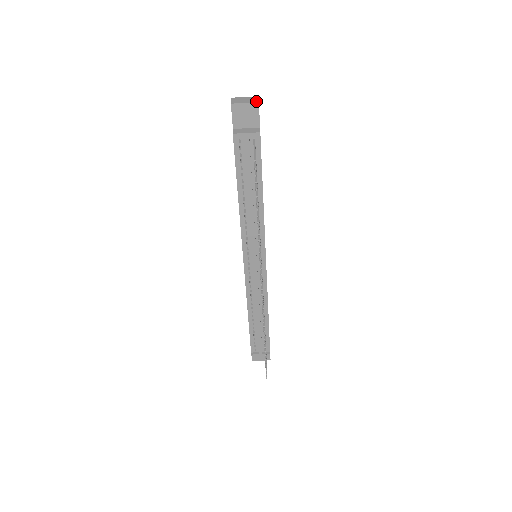
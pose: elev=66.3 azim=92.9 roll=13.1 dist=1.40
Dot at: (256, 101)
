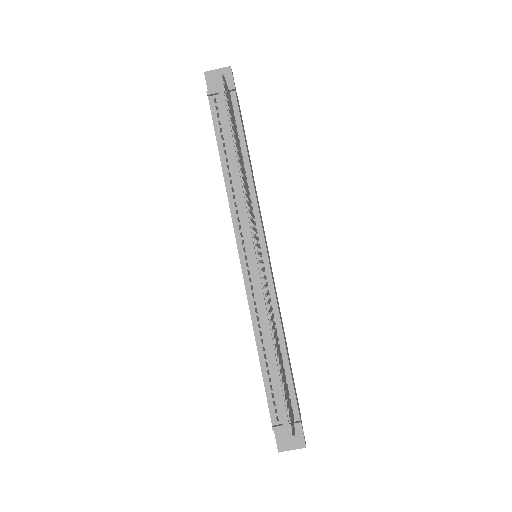
Dot at: (228, 67)
